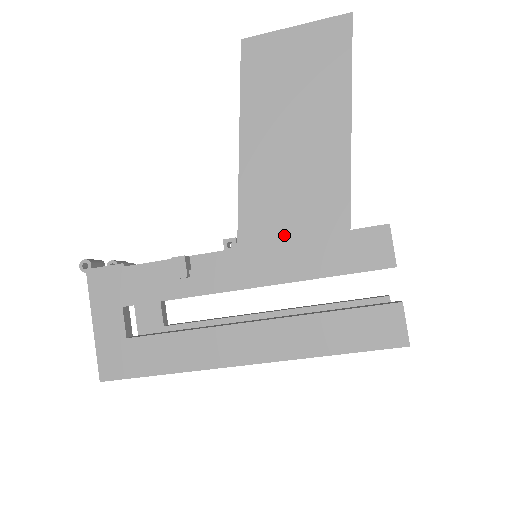
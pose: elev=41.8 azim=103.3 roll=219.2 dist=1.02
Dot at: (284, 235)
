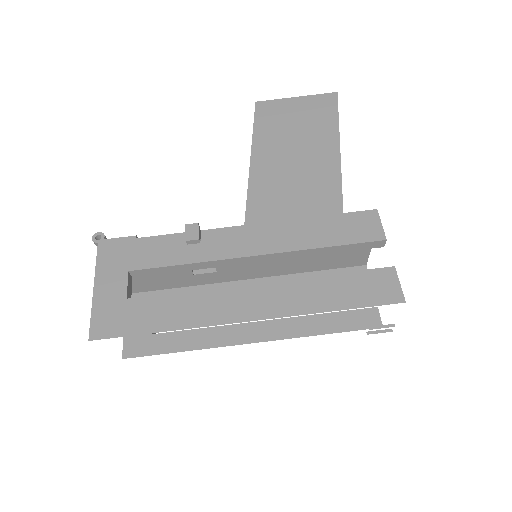
Dot at: occluded
